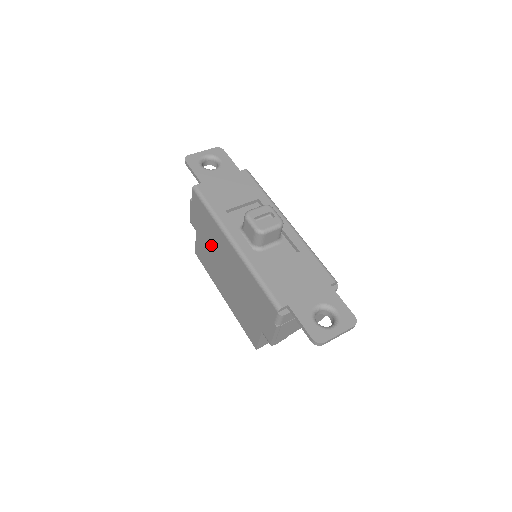
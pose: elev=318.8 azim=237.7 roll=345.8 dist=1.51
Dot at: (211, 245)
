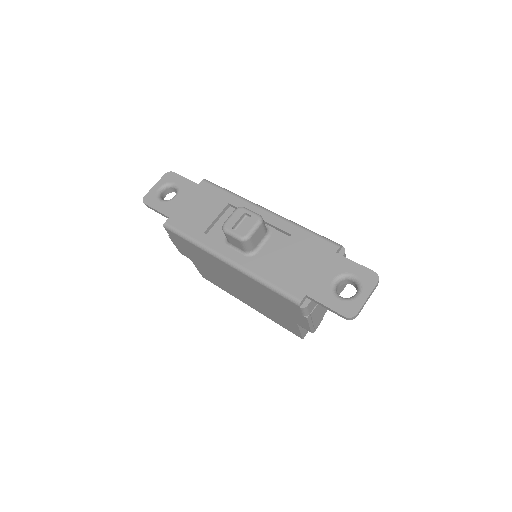
Dot at: (210, 268)
